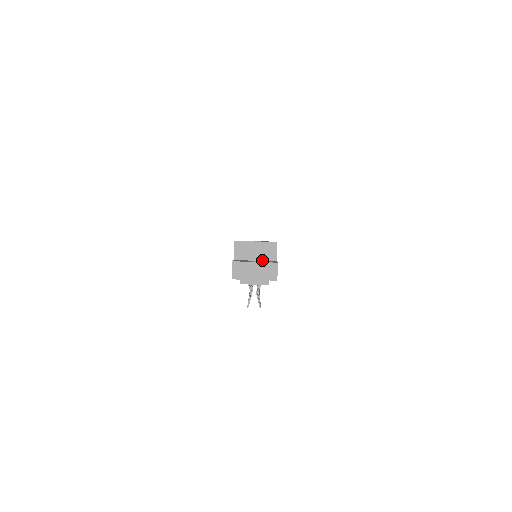
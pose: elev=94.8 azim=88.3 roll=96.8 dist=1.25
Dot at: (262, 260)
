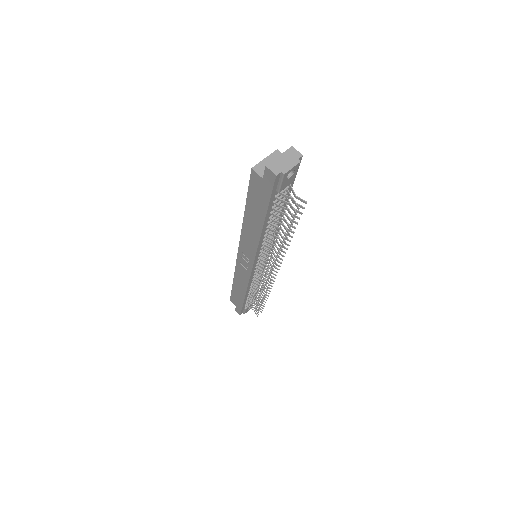
Dot at: occluded
